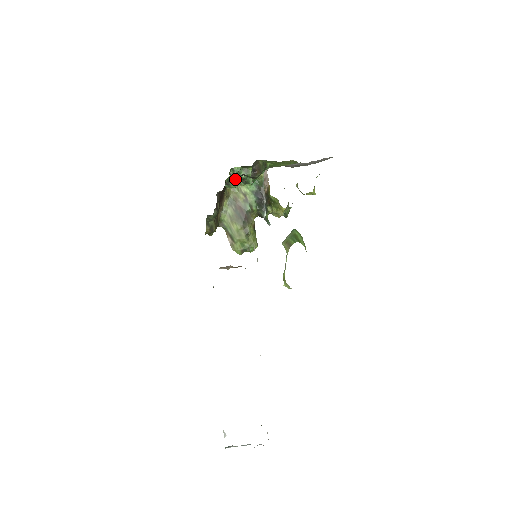
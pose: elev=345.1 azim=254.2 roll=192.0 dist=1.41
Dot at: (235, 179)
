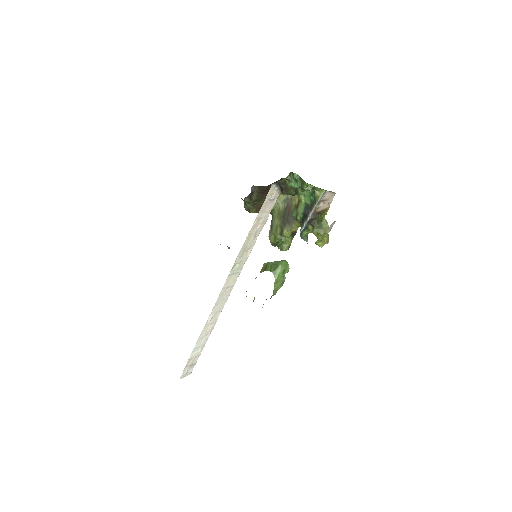
Dot at: occluded
